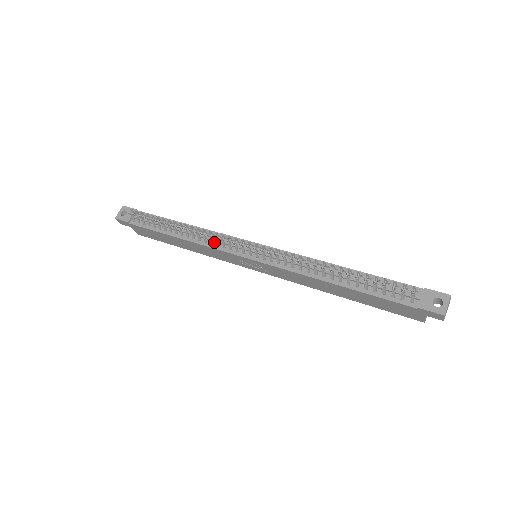
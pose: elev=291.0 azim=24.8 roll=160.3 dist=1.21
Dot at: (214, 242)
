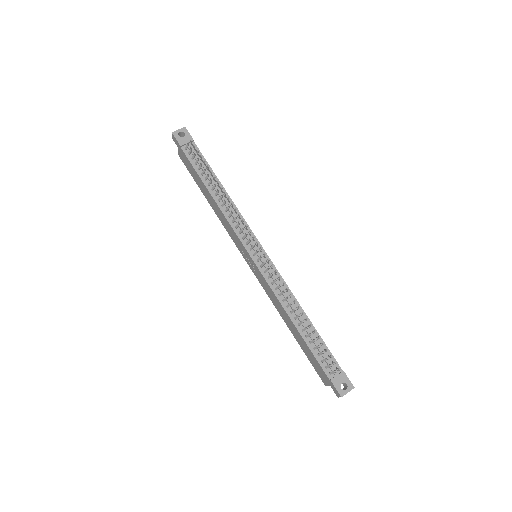
Dot at: (235, 222)
